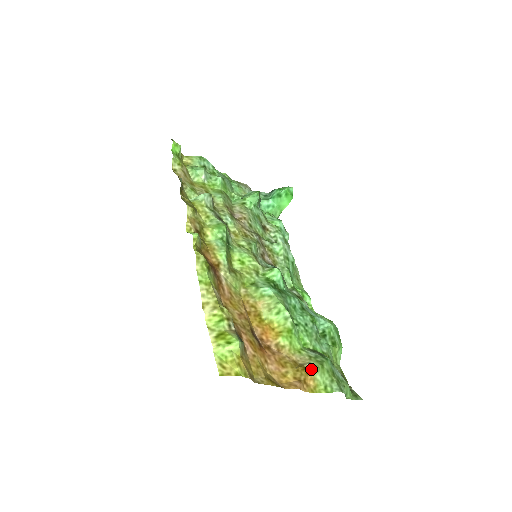
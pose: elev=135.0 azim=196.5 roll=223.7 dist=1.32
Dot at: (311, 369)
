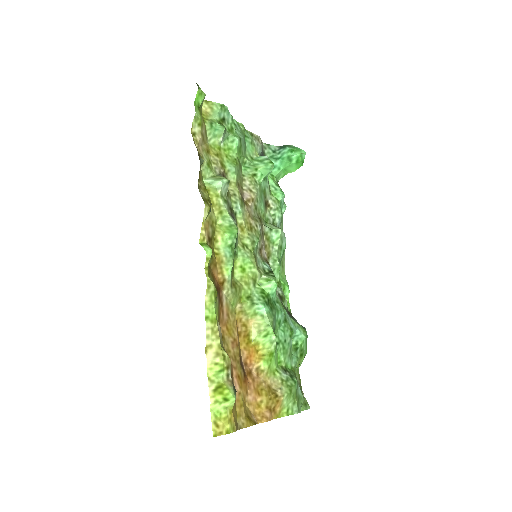
Dot at: (281, 396)
